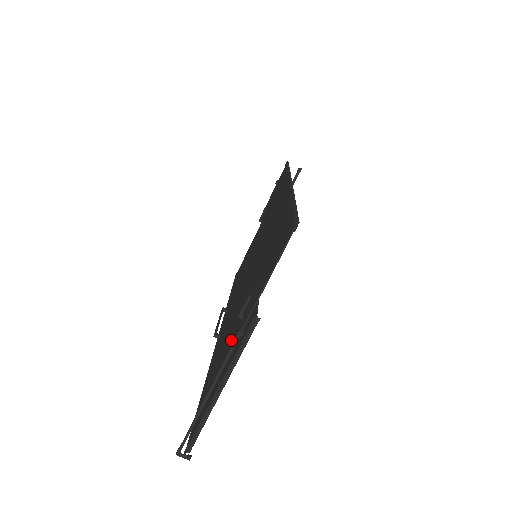
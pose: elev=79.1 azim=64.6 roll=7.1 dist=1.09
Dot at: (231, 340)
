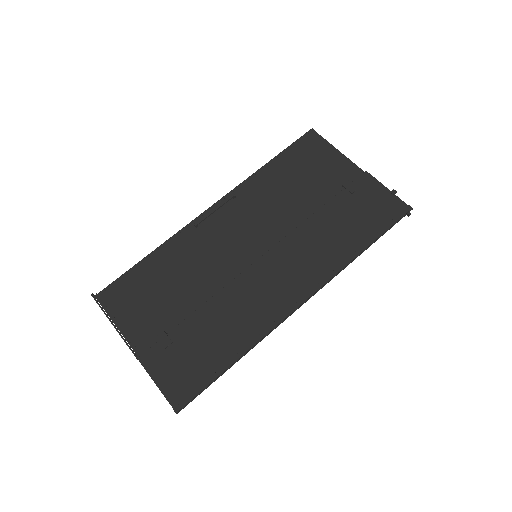
Dot at: (161, 303)
